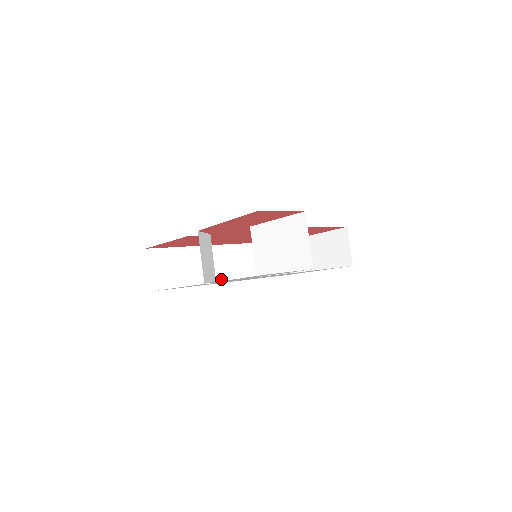
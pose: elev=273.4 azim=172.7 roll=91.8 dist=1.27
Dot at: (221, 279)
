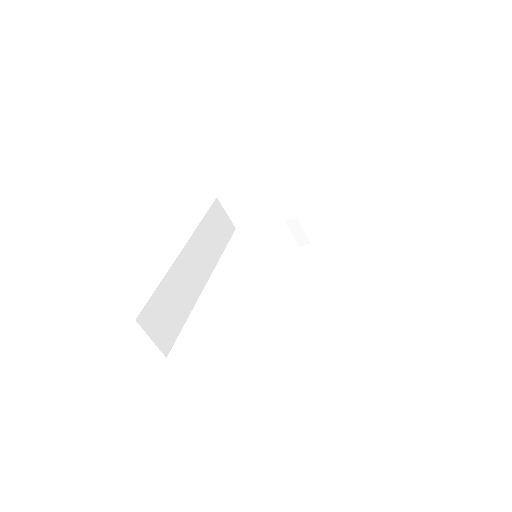
Dot at: (201, 285)
